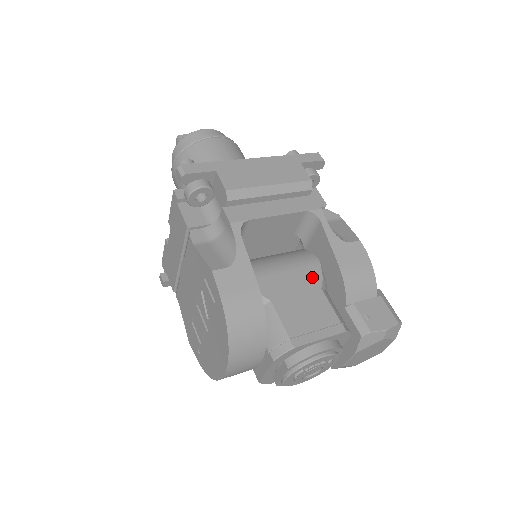
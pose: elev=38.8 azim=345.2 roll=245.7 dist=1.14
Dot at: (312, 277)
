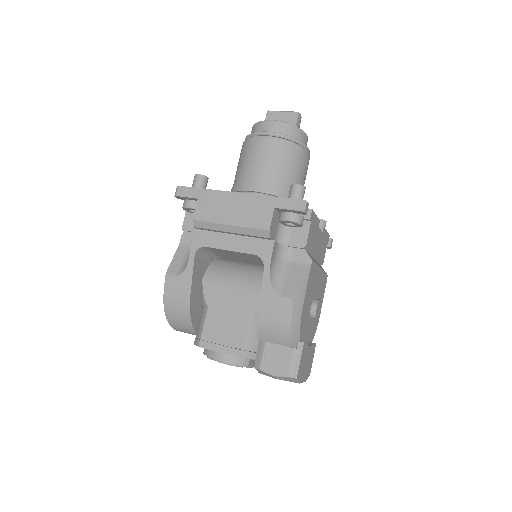
Dot at: (250, 304)
